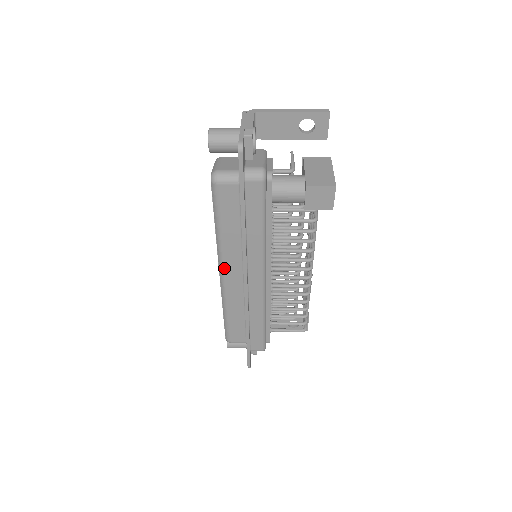
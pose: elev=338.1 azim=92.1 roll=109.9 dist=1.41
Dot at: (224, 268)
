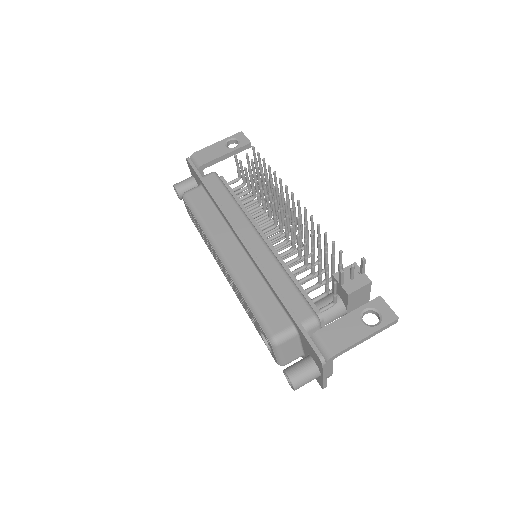
Dot at: occluded
